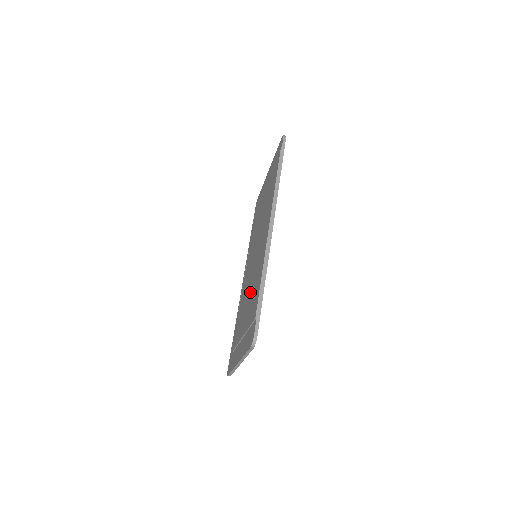
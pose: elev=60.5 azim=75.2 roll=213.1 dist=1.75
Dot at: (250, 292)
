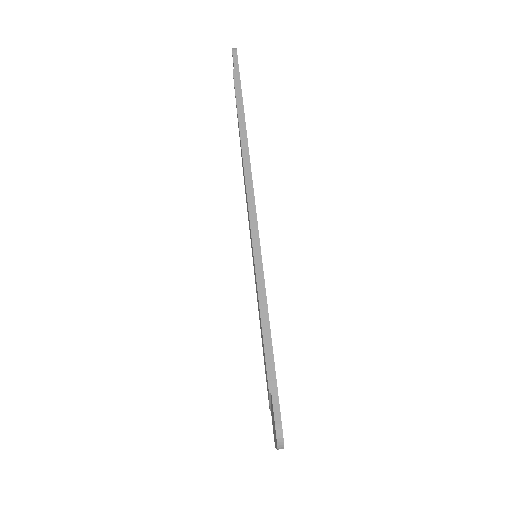
Dot at: occluded
